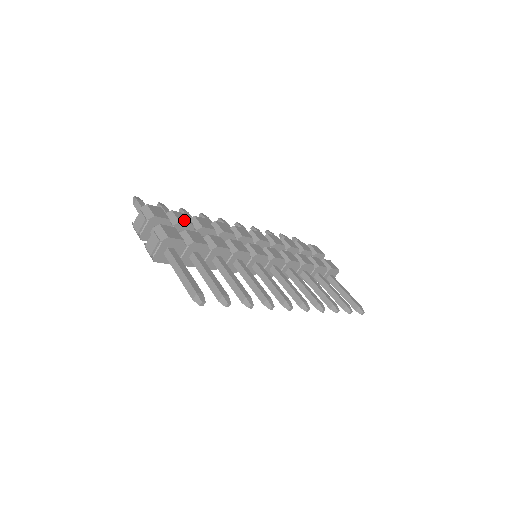
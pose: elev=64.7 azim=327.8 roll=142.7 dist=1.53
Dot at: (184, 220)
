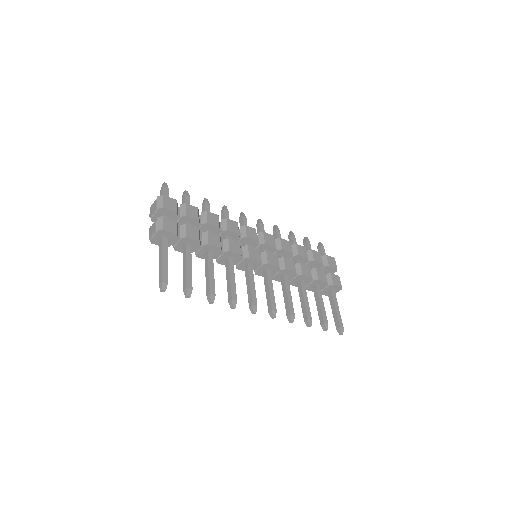
Dot at: (192, 214)
